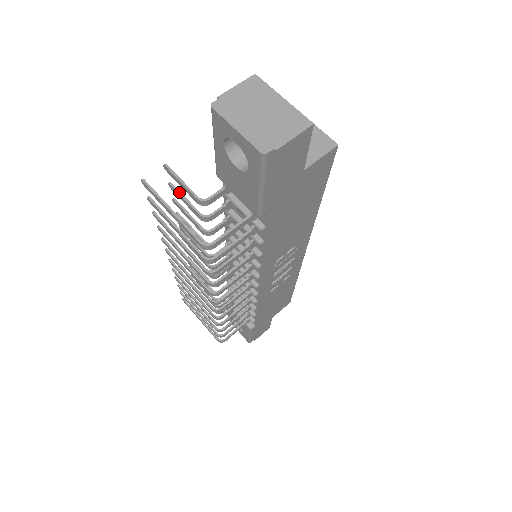
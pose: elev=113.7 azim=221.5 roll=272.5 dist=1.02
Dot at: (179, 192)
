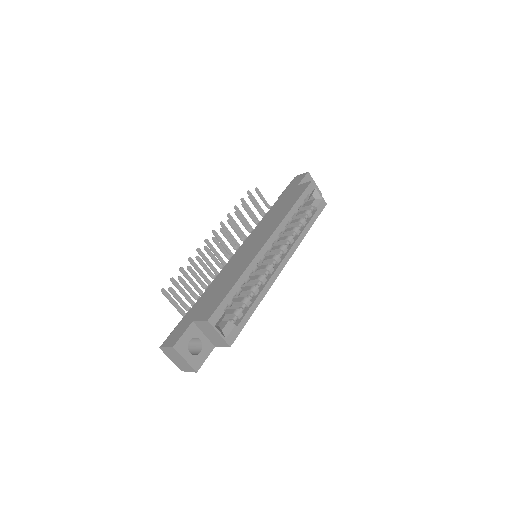
Dot at: (183, 285)
